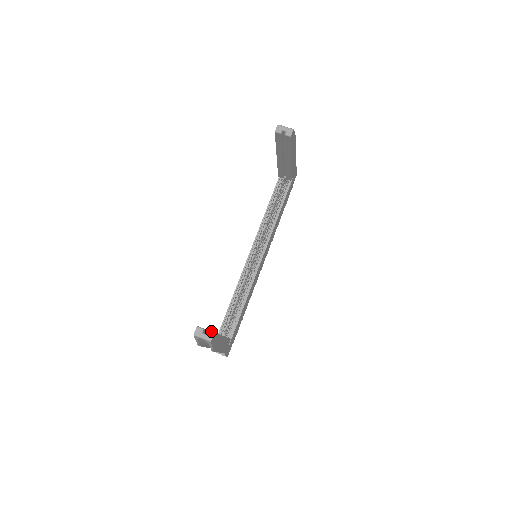
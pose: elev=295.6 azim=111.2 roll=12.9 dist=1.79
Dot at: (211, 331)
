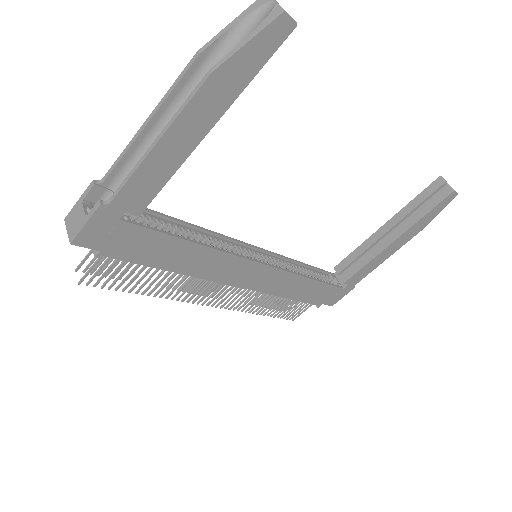
Dot at: (293, 22)
